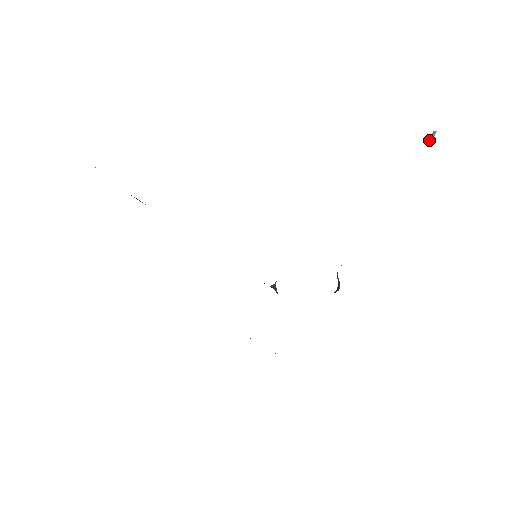
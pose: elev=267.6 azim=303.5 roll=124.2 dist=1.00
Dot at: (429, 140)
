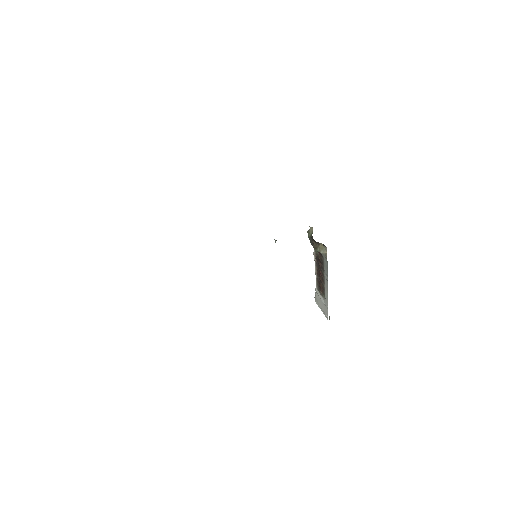
Dot at: occluded
